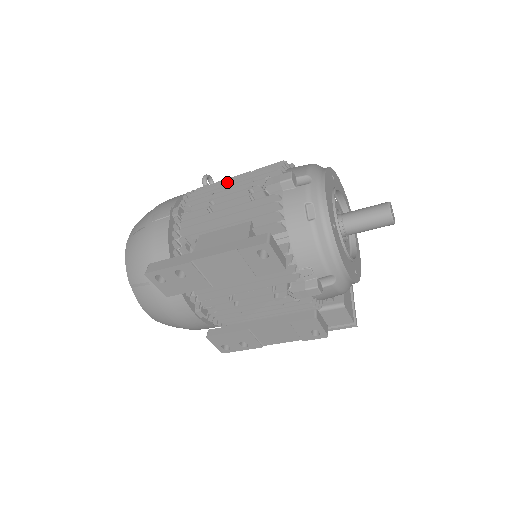
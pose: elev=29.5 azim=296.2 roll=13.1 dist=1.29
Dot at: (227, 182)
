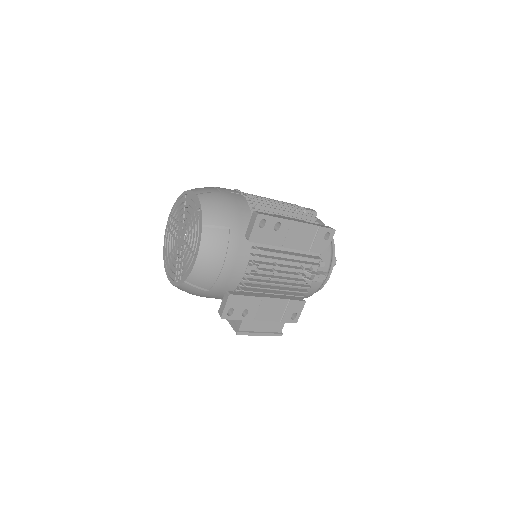
Dot at: occluded
